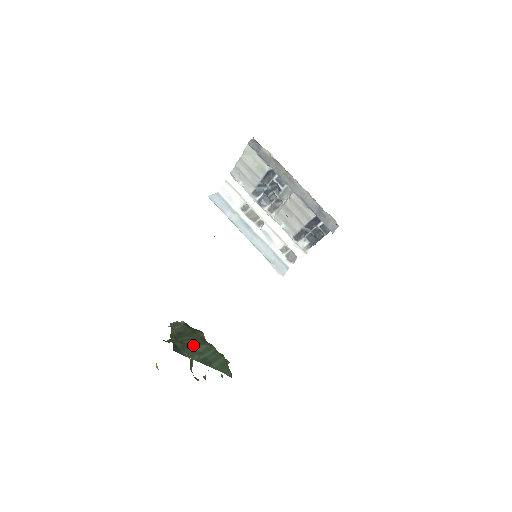
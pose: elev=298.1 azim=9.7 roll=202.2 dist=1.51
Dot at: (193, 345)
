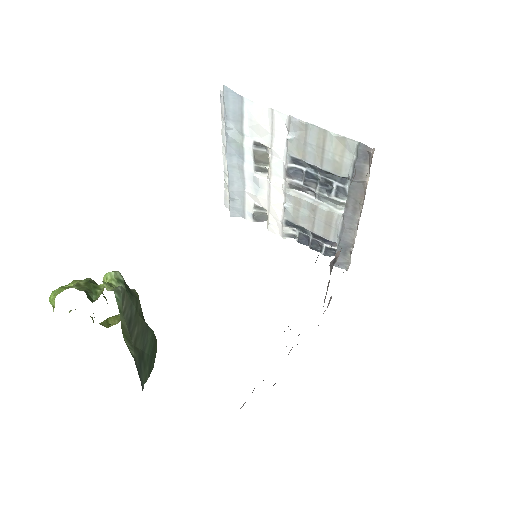
Dot at: (143, 347)
